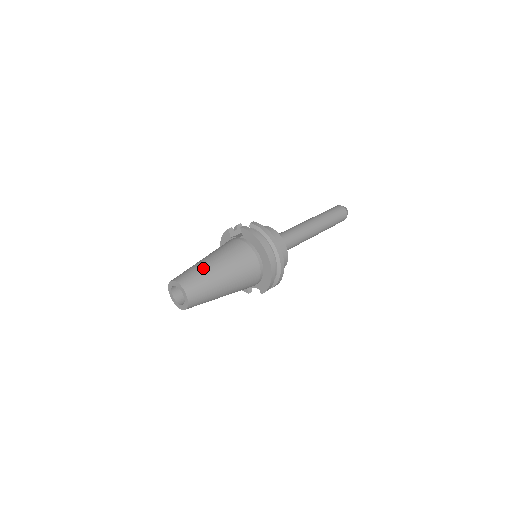
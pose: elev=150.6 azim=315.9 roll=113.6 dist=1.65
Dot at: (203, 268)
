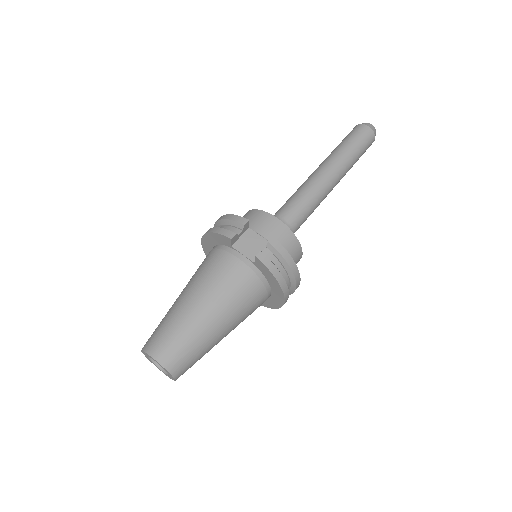
Dot at: (199, 336)
